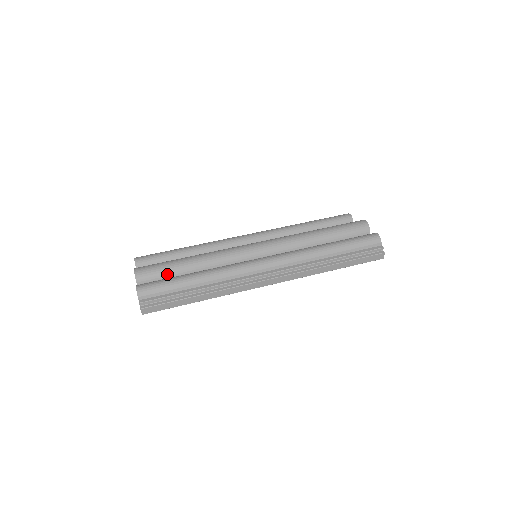
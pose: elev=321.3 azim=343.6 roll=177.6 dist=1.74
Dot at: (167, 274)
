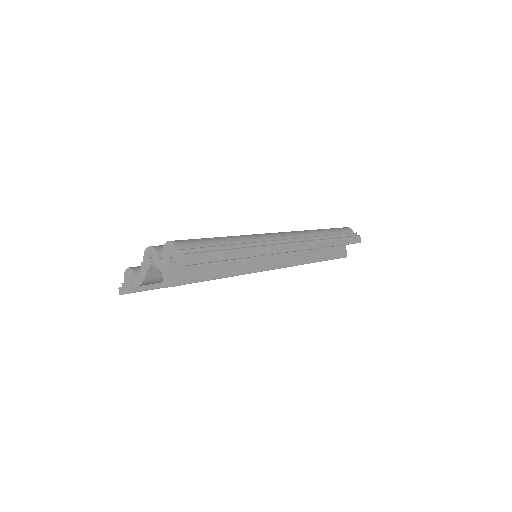
Dot at: occluded
